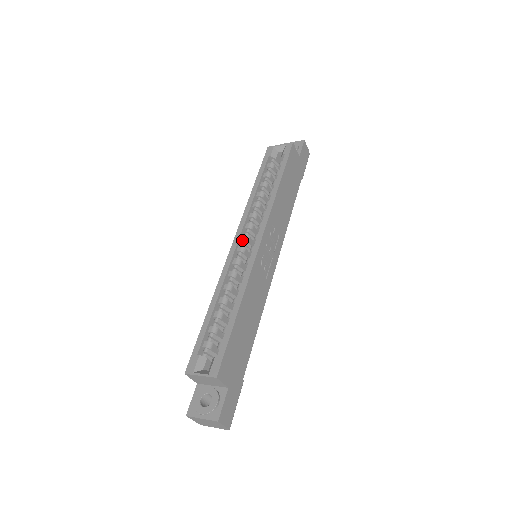
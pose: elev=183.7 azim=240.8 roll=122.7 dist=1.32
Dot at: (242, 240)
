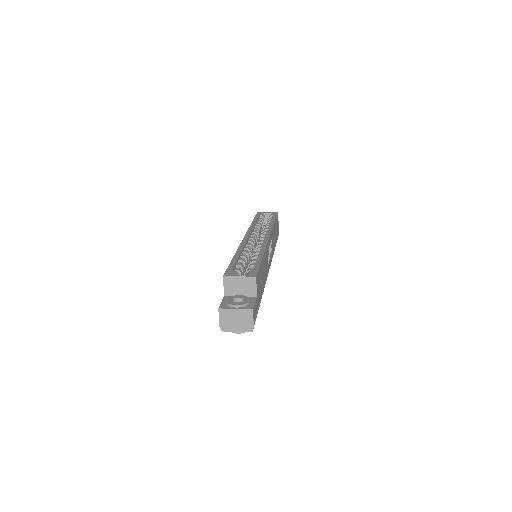
Dot at: (250, 239)
